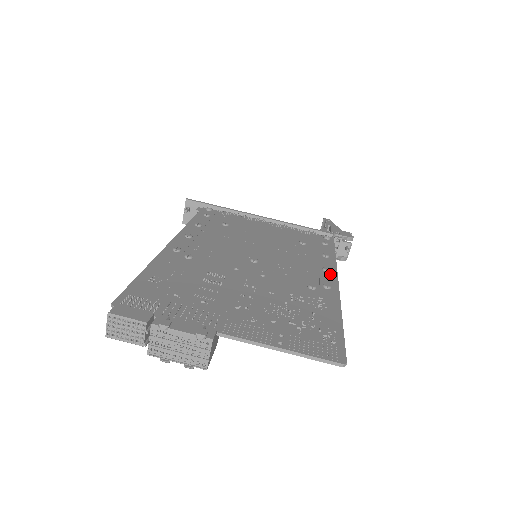
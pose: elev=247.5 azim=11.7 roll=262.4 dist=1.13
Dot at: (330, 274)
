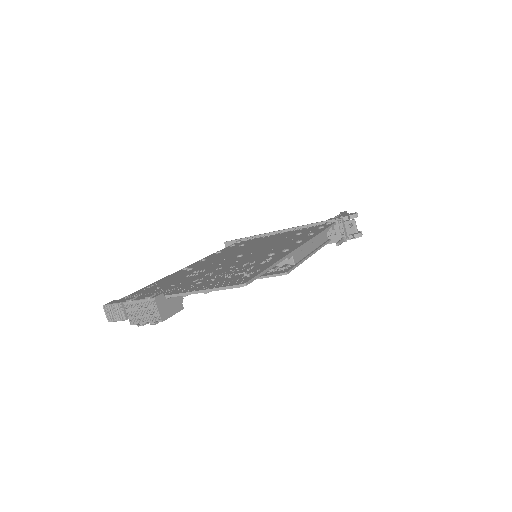
Dot at: (300, 243)
